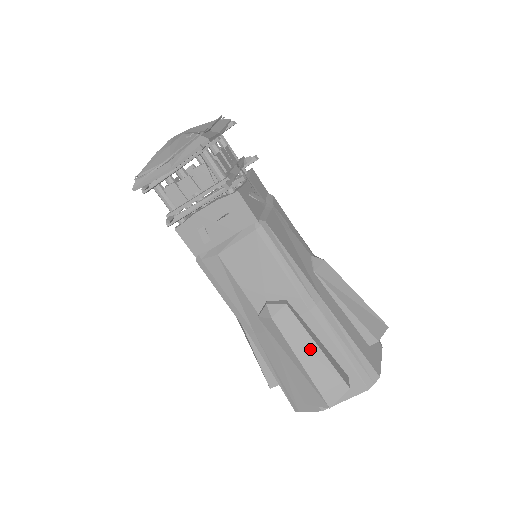
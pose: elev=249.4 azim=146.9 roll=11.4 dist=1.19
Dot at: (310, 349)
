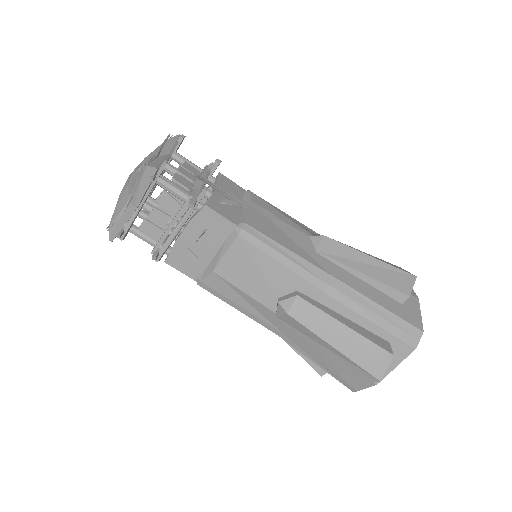
Dot at: (338, 331)
